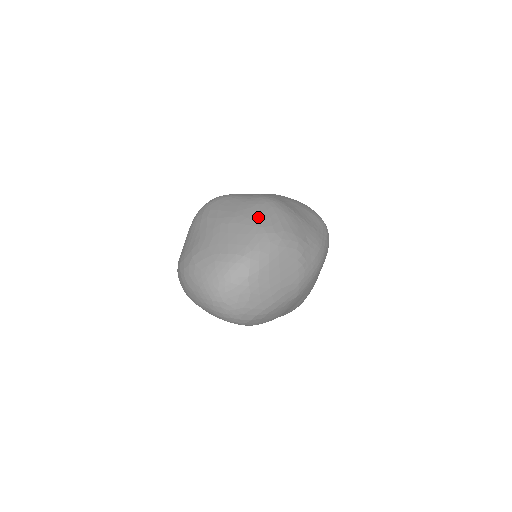
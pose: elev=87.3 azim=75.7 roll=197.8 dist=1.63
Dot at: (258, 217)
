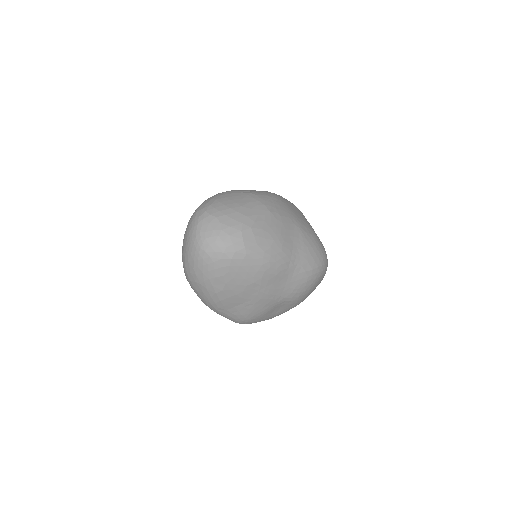
Dot at: occluded
